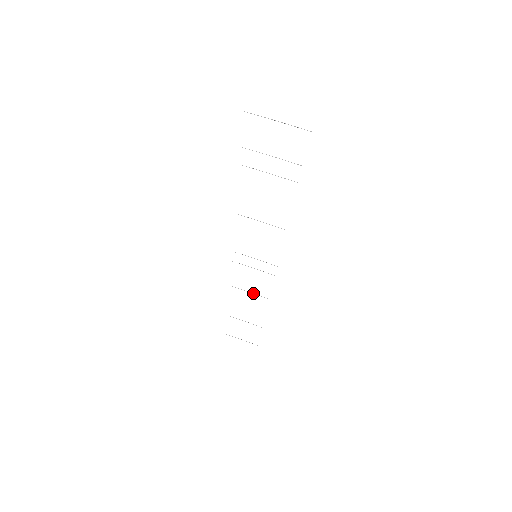
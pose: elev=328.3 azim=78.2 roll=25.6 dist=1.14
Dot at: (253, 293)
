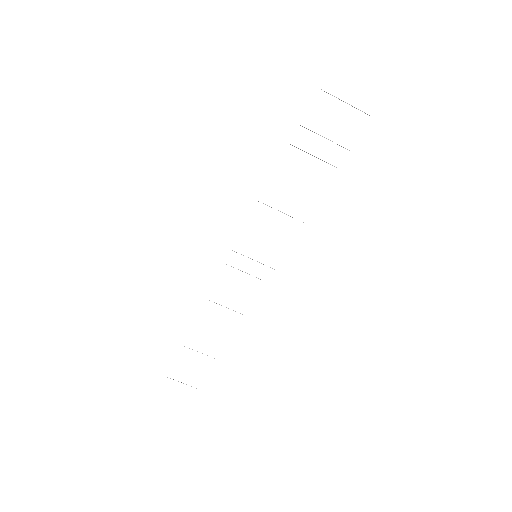
Dot at: occluded
